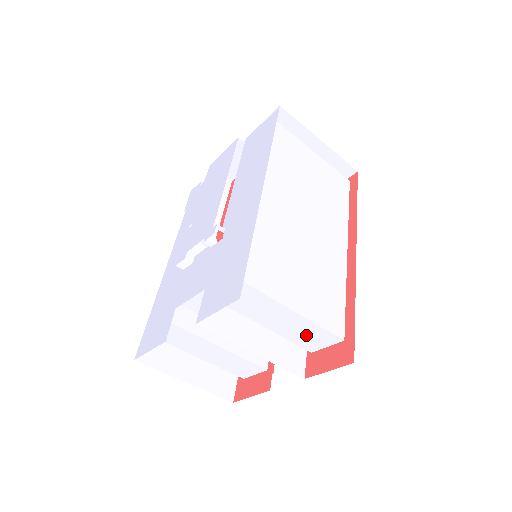
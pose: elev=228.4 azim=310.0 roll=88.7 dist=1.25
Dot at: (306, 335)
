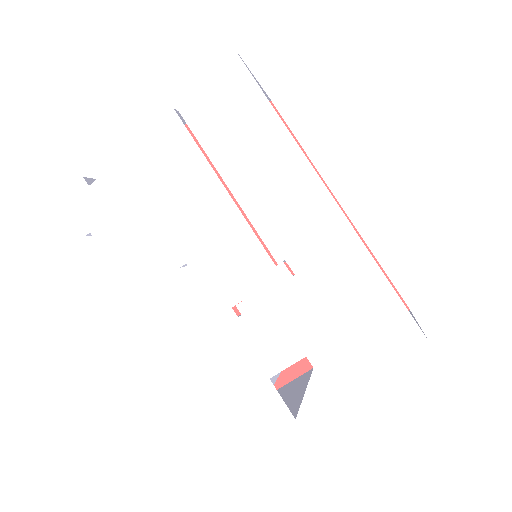
Dot at: occluded
